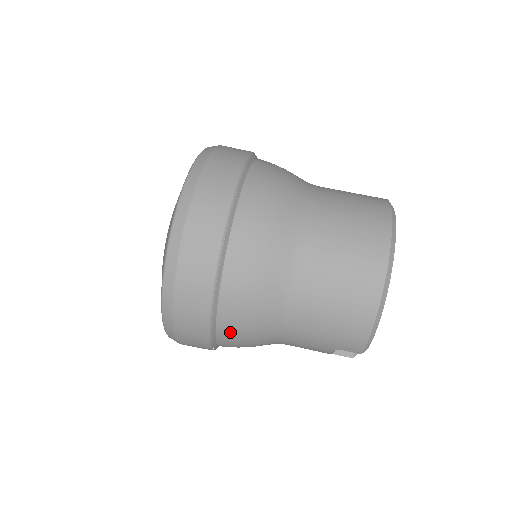
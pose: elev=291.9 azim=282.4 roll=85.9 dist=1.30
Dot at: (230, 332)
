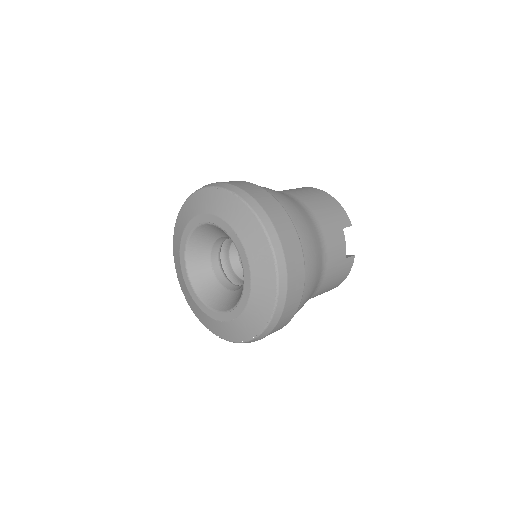
Dot at: (300, 226)
